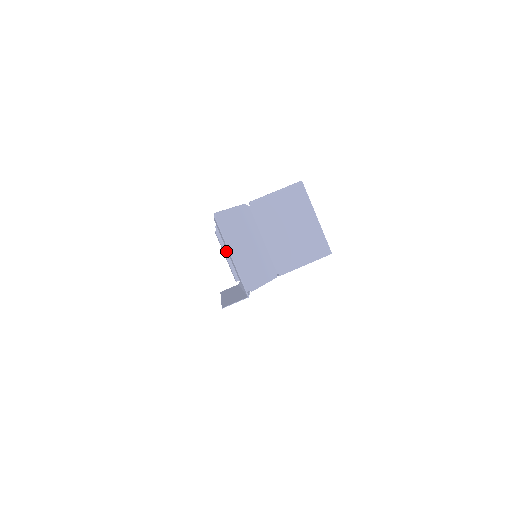
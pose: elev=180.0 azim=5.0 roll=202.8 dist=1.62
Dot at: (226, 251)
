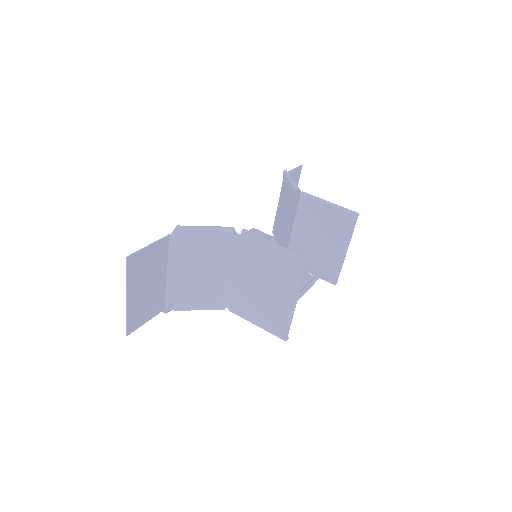
Dot at: (280, 201)
